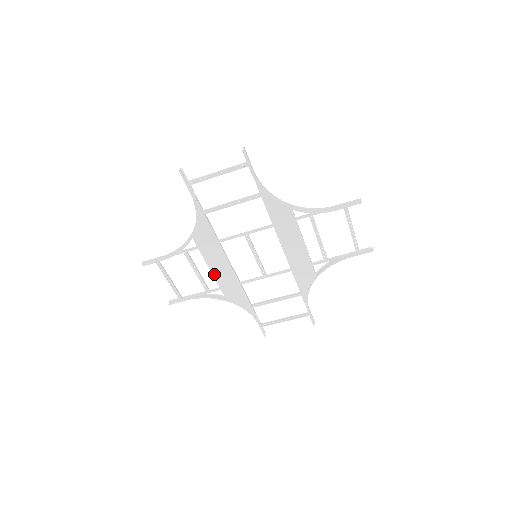
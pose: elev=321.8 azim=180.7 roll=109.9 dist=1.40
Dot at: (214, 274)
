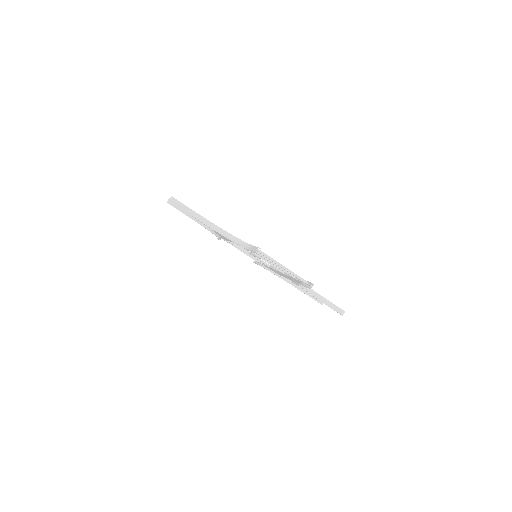
Dot at: occluded
